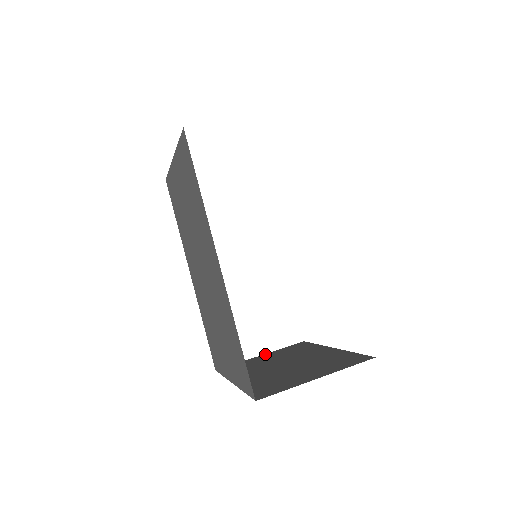
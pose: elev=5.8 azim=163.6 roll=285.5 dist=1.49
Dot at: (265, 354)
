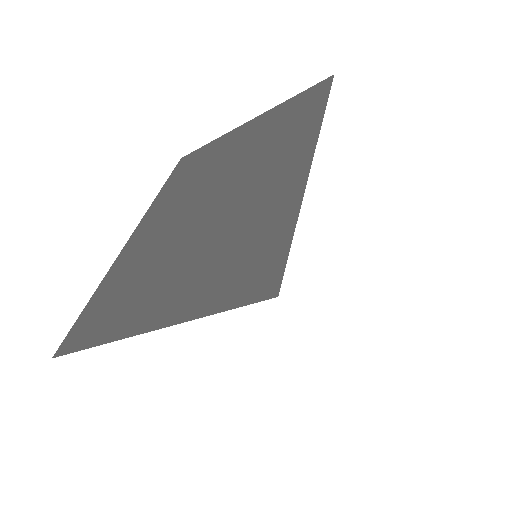
Dot at: occluded
